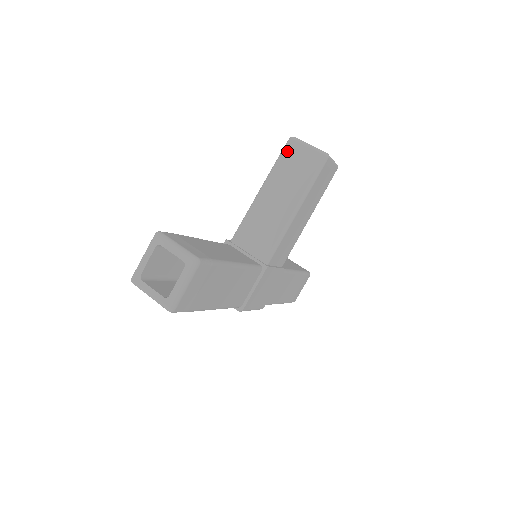
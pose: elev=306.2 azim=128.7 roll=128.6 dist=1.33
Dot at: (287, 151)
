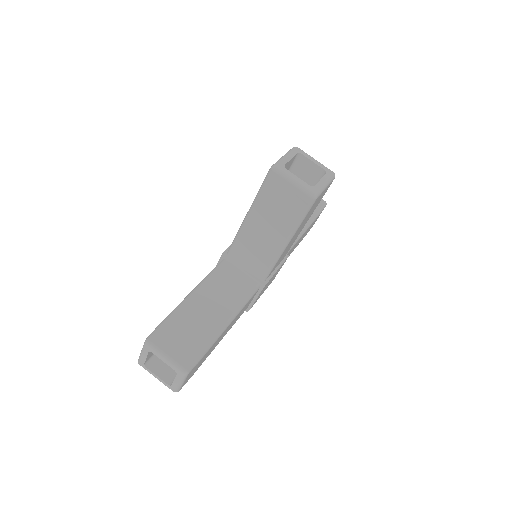
Dot at: (269, 184)
